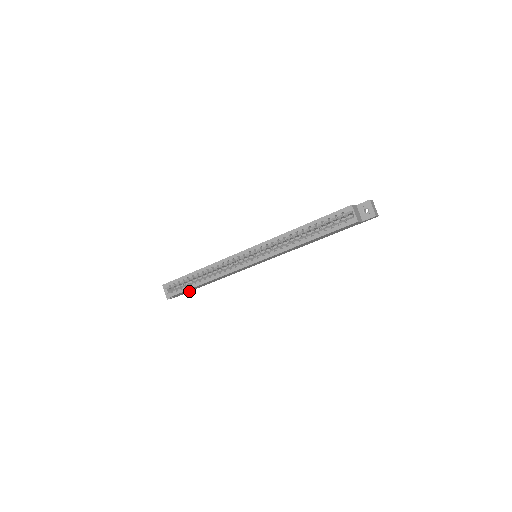
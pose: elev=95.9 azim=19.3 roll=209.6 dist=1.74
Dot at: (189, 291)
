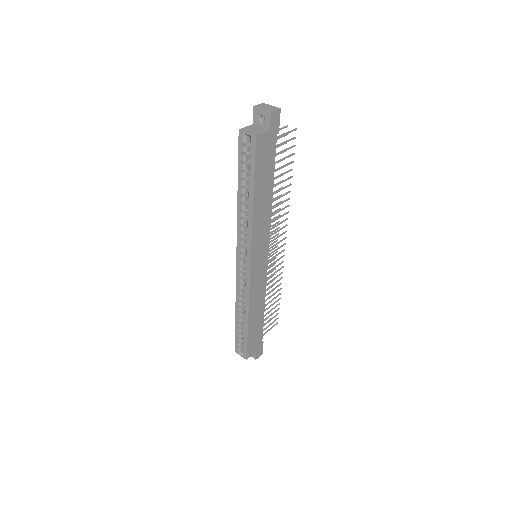
Dot at: (262, 336)
